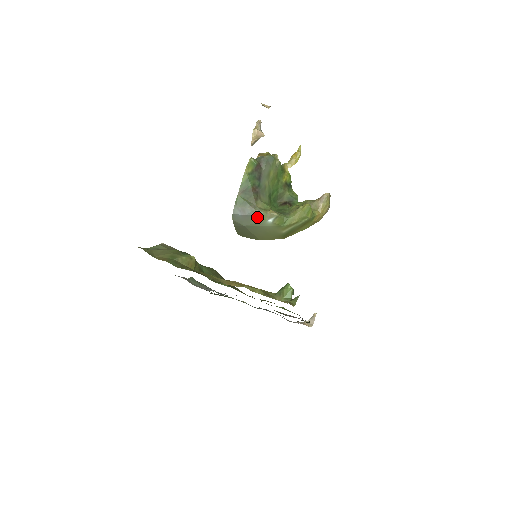
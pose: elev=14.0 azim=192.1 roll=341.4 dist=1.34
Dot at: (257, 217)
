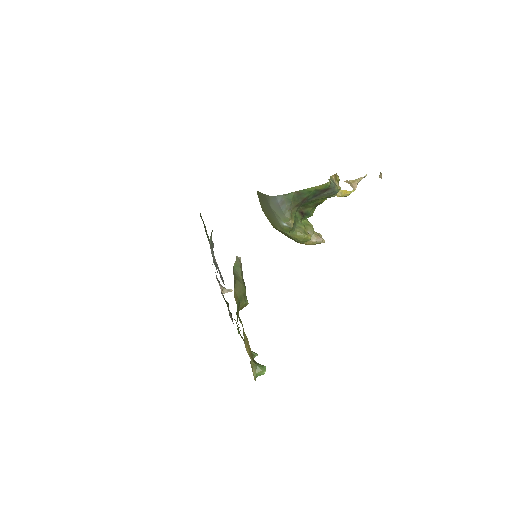
Dot at: (283, 215)
